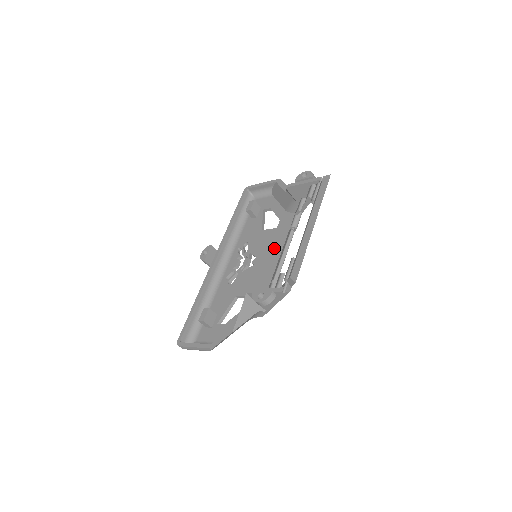
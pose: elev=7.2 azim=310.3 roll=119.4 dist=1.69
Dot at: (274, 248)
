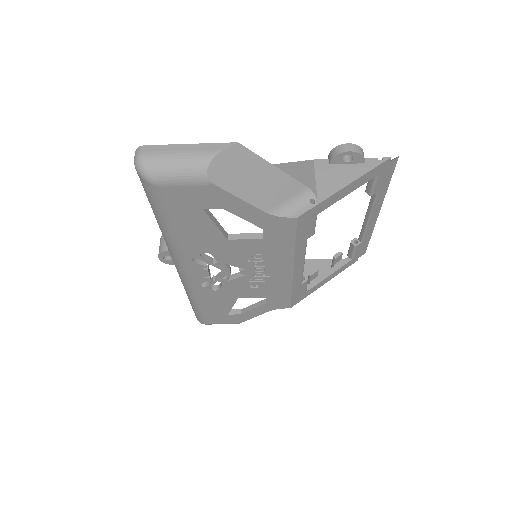
Dot at: occluded
